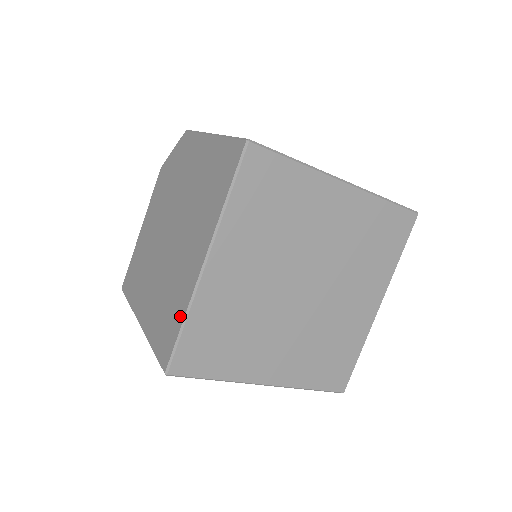
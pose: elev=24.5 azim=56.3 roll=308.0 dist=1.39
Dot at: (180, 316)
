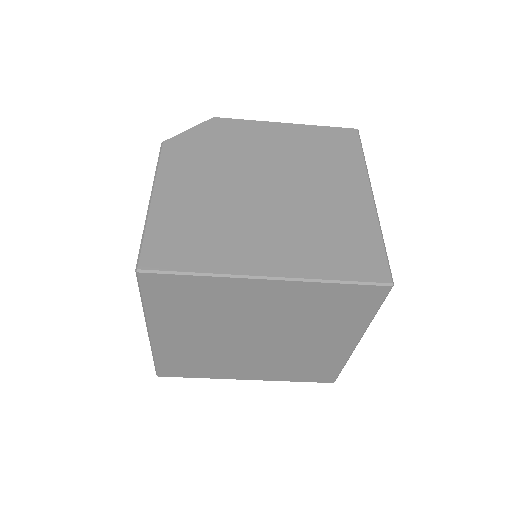
Dot at: occluded
